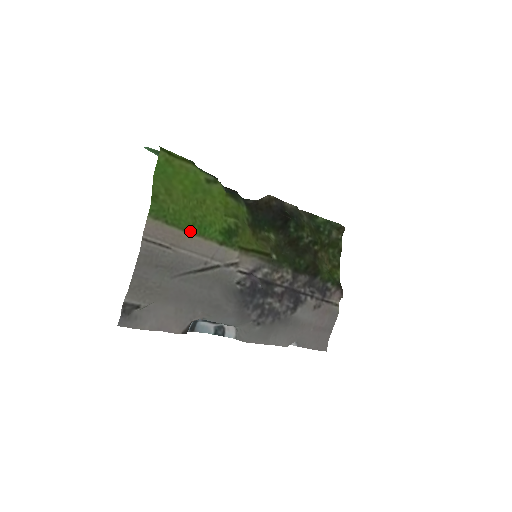
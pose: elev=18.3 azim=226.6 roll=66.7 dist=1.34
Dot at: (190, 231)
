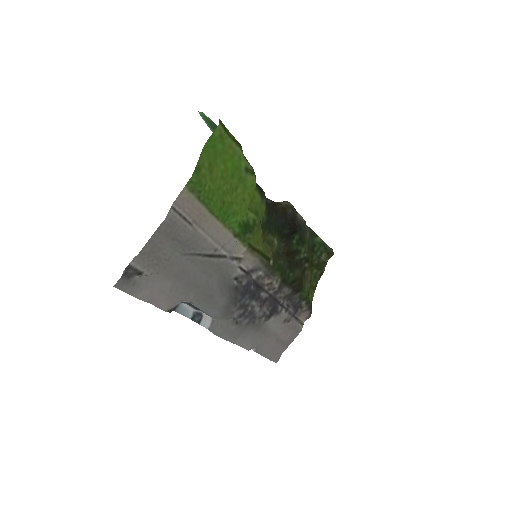
Dot at: (215, 214)
